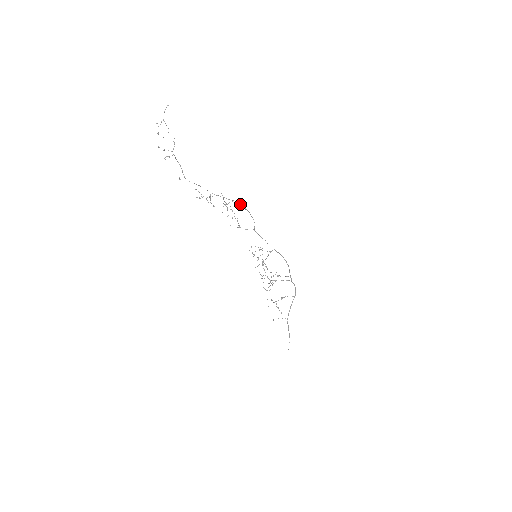
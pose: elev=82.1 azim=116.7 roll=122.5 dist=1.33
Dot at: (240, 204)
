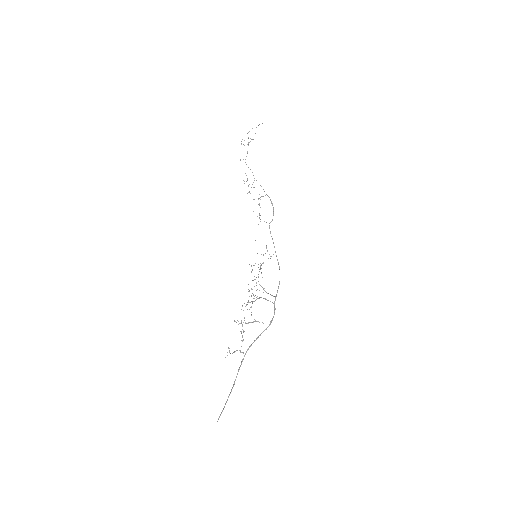
Dot at: (270, 199)
